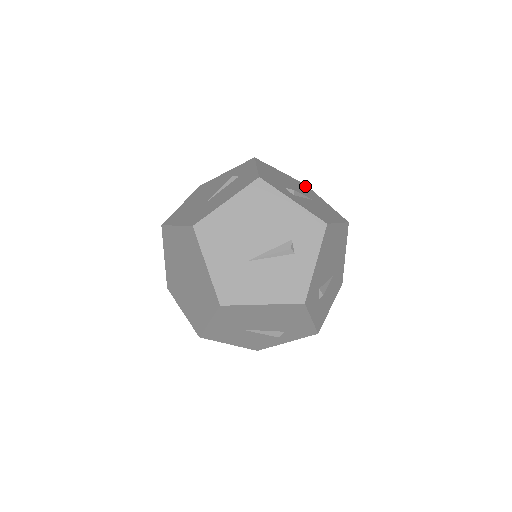
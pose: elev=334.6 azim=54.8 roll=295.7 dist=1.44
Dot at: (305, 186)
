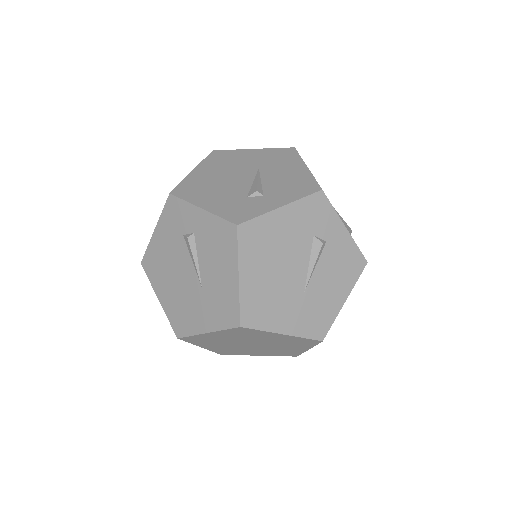
Dot at: (219, 155)
